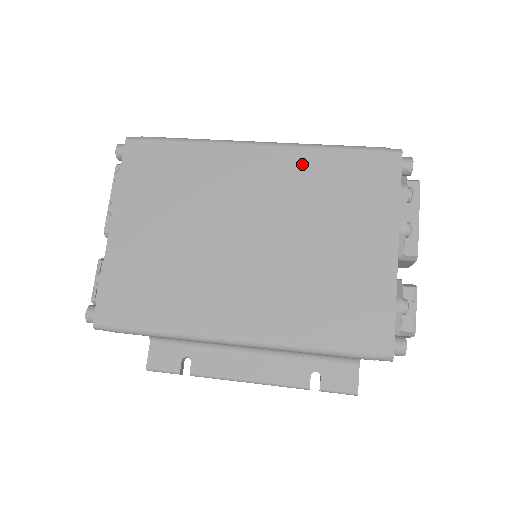
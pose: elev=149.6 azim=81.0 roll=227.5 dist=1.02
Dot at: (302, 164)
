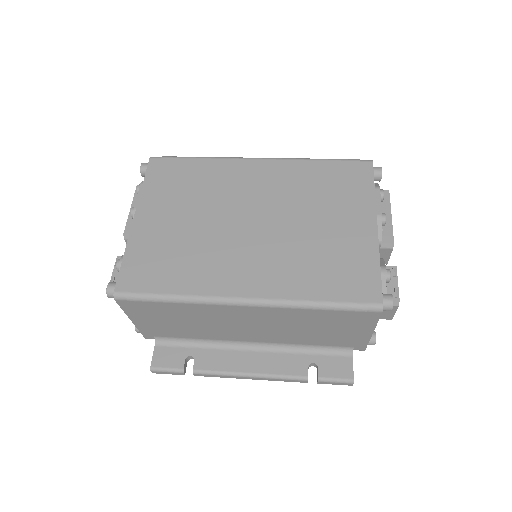
Dot at: (295, 171)
